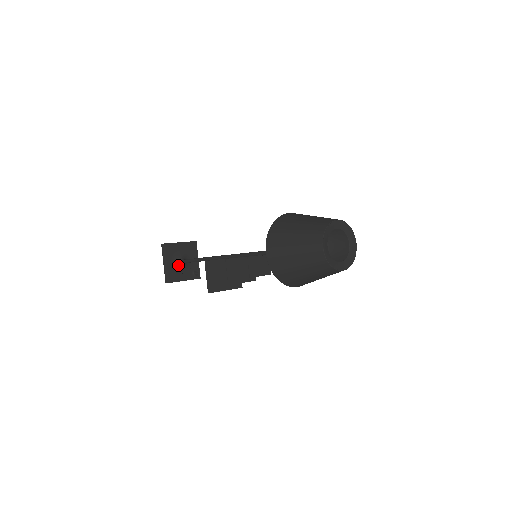
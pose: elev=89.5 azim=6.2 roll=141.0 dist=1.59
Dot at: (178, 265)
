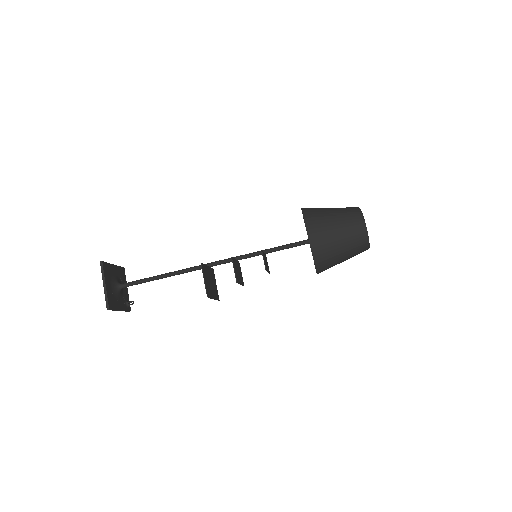
Dot at: (115, 290)
